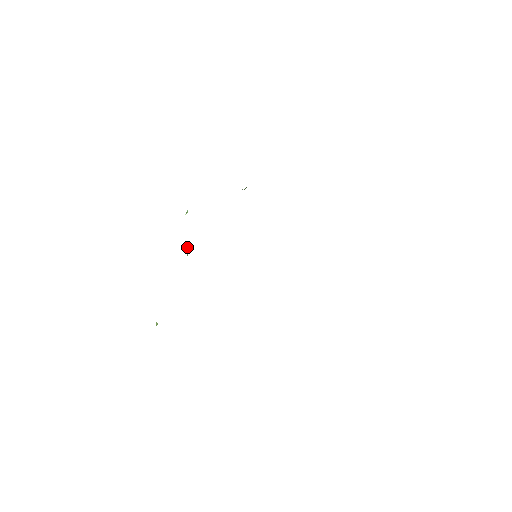
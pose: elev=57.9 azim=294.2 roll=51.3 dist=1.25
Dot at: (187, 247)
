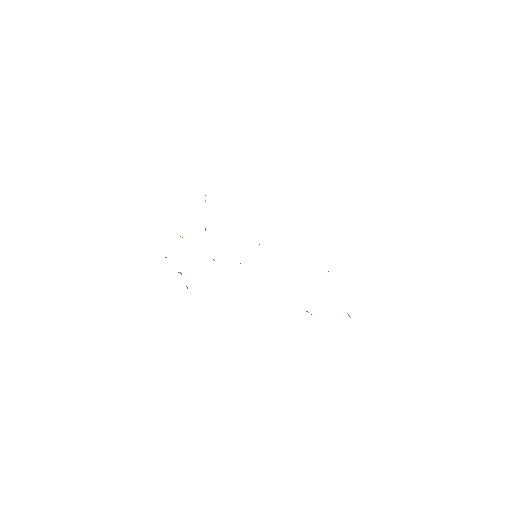
Dot at: occluded
